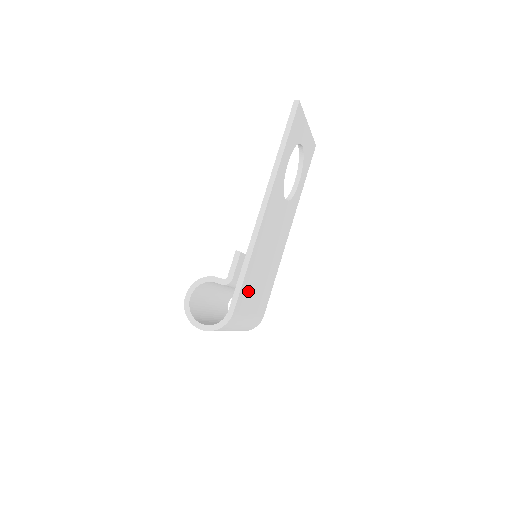
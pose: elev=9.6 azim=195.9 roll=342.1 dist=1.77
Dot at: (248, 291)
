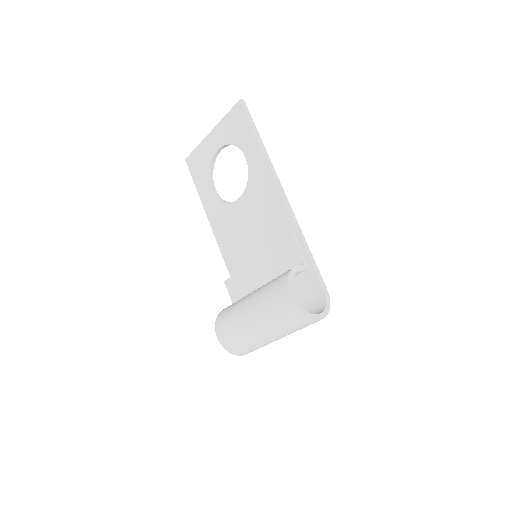
Dot at: occluded
